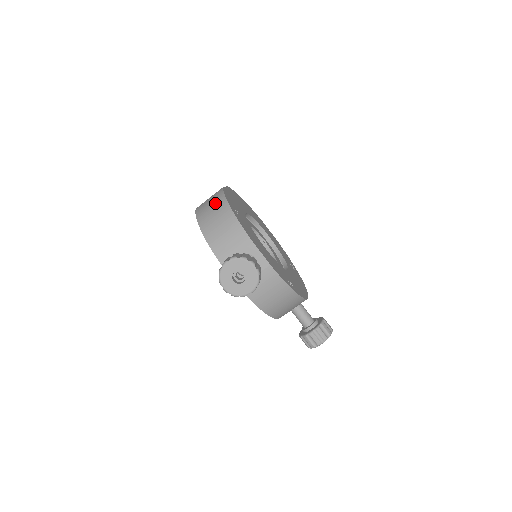
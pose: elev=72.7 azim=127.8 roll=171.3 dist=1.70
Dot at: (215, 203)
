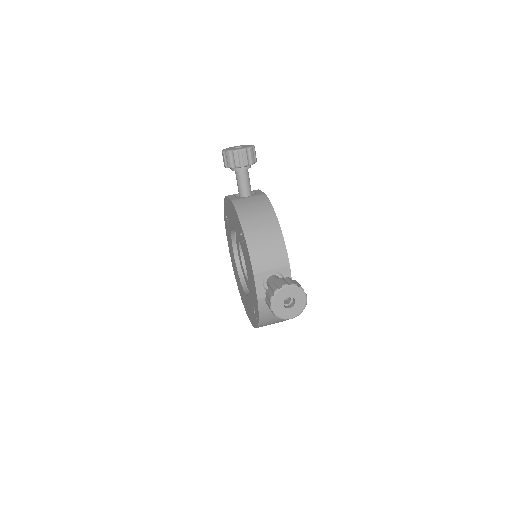
Dot at: occluded
